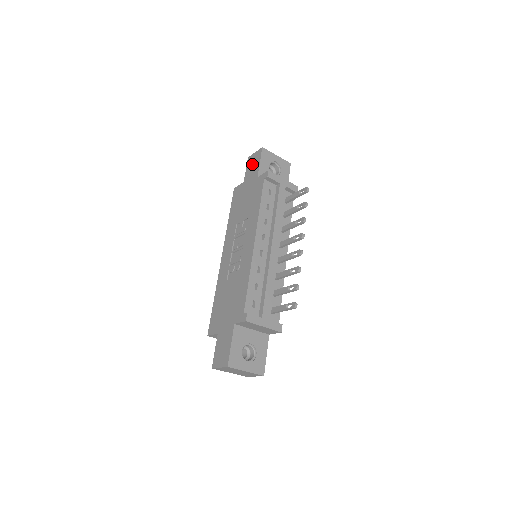
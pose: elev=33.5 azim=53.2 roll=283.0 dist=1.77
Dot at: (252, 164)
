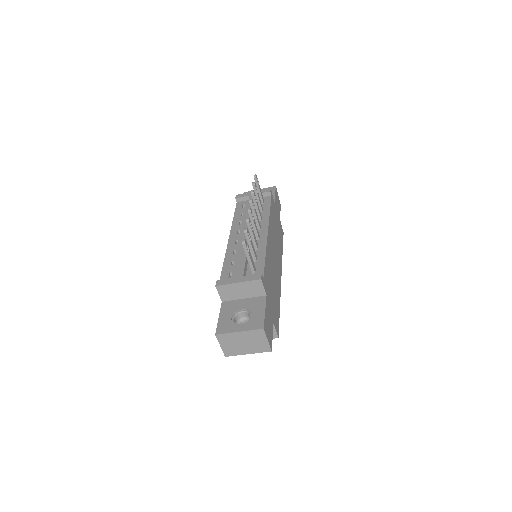
Dot at: occluded
